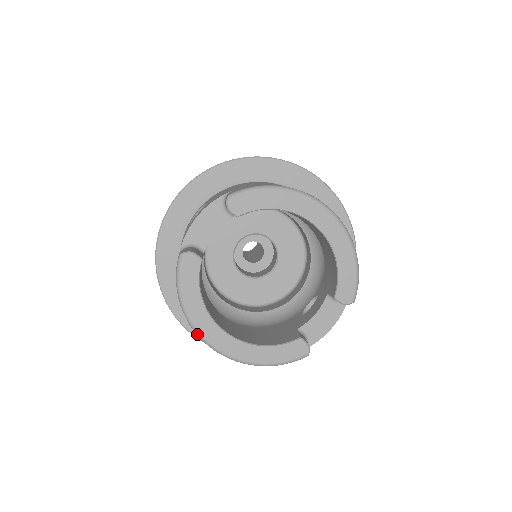
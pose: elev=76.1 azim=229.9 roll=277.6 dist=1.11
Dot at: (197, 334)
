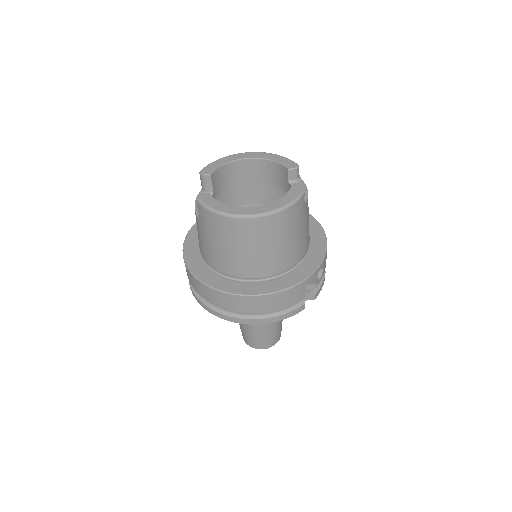
Dot at: (237, 216)
